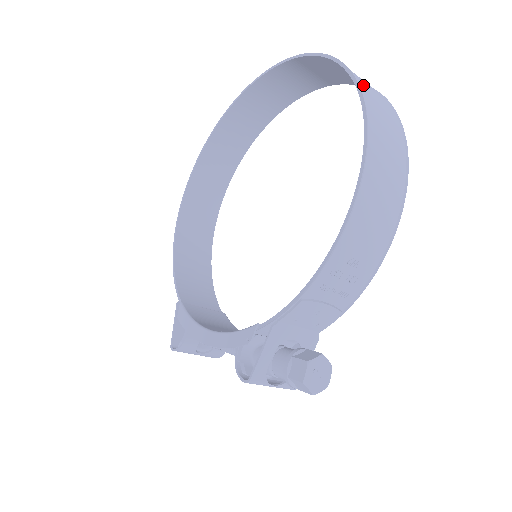
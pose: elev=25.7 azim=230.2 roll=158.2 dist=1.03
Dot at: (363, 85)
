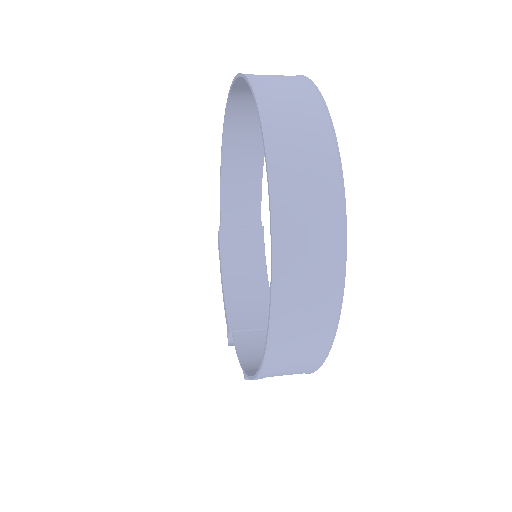
Dot at: (285, 307)
